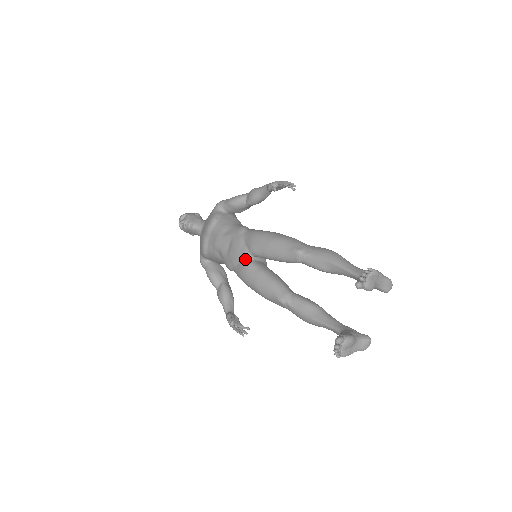
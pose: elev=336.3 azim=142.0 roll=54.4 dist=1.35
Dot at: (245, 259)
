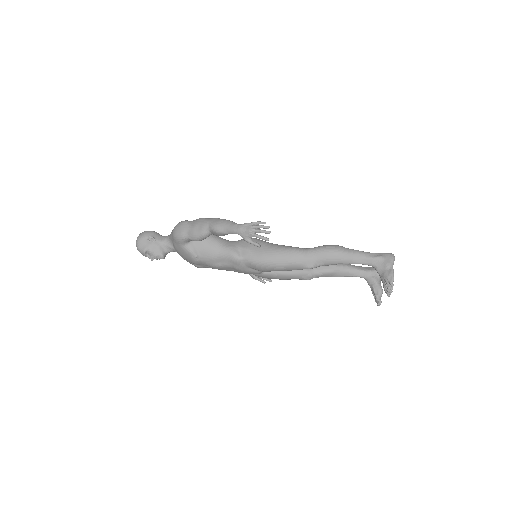
Dot at: (259, 274)
